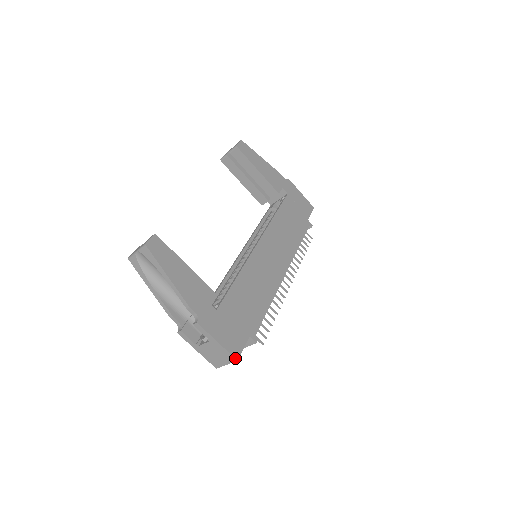
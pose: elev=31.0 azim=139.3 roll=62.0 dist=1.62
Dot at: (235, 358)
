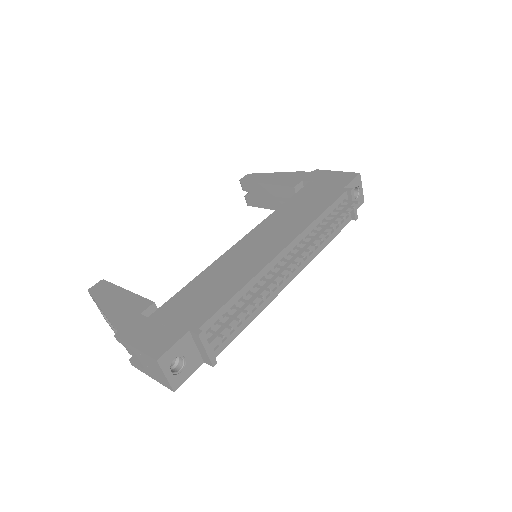
Dot at: (154, 358)
